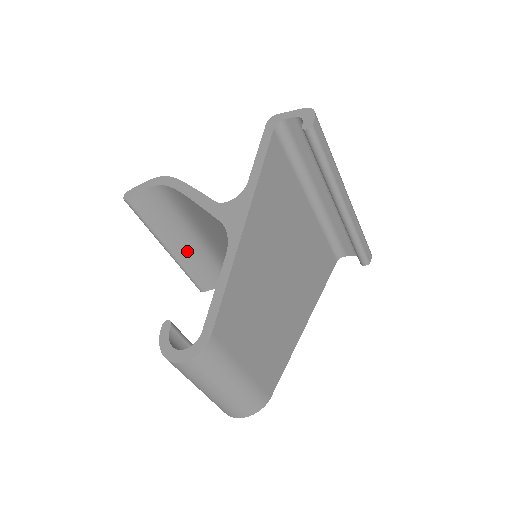
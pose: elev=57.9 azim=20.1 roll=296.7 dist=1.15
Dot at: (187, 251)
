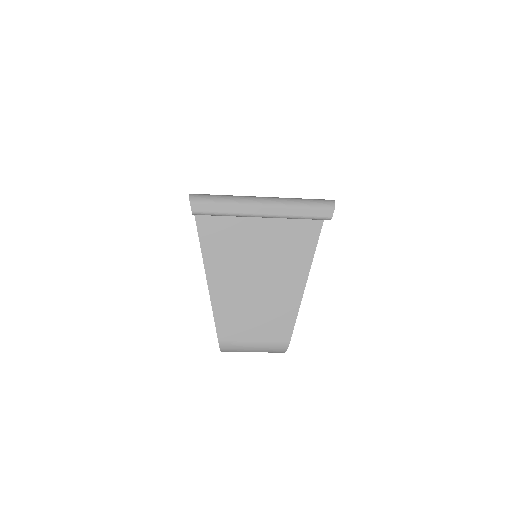
Dot at: occluded
